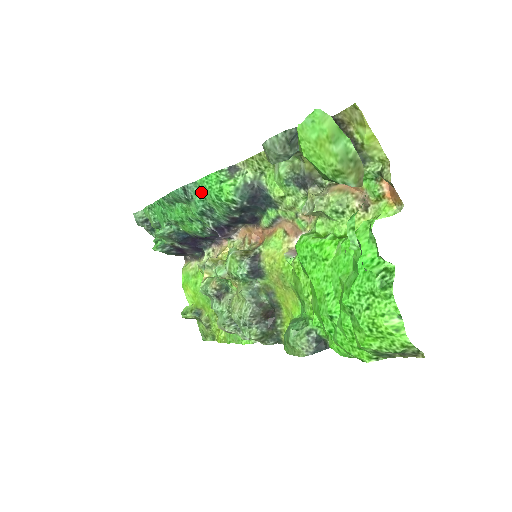
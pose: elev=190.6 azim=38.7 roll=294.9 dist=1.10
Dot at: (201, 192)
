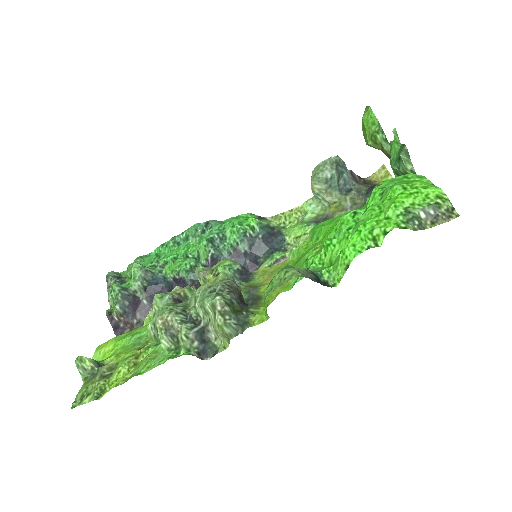
Dot at: (223, 224)
